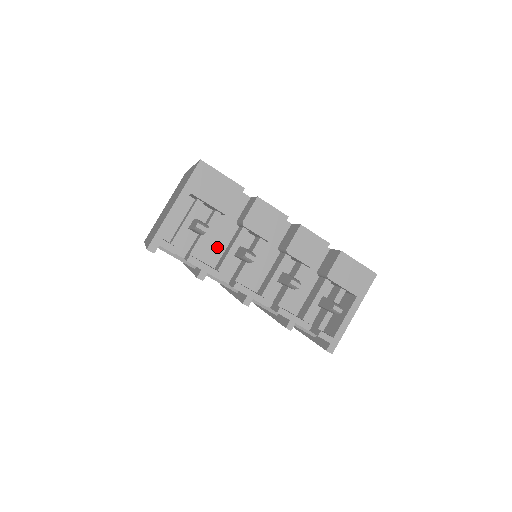
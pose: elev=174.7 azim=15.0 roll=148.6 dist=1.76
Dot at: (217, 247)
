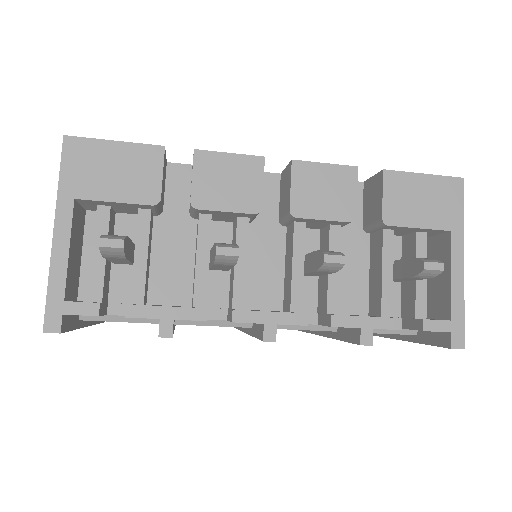
Dot at: (178, 270)
